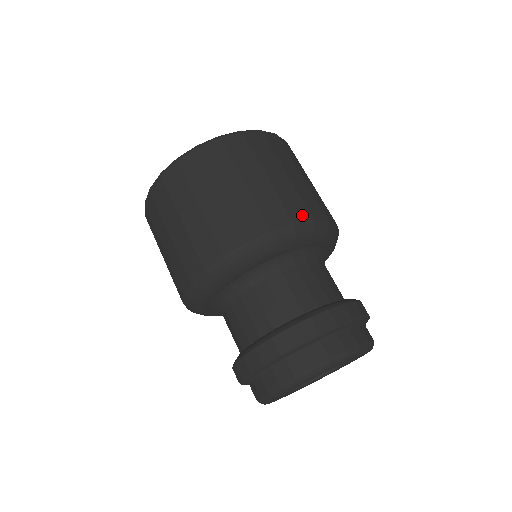
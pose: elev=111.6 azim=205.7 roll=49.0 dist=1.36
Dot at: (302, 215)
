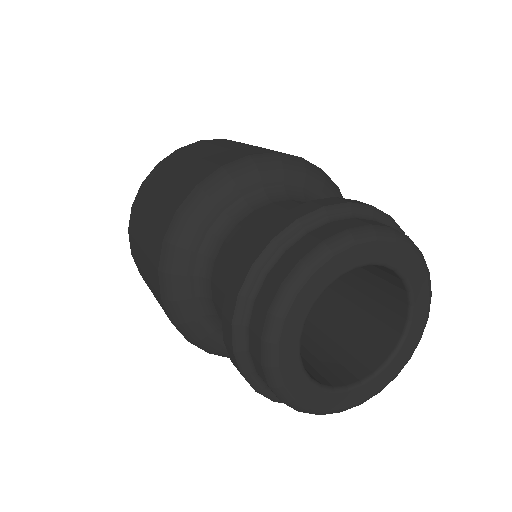
Dot at: occluded
